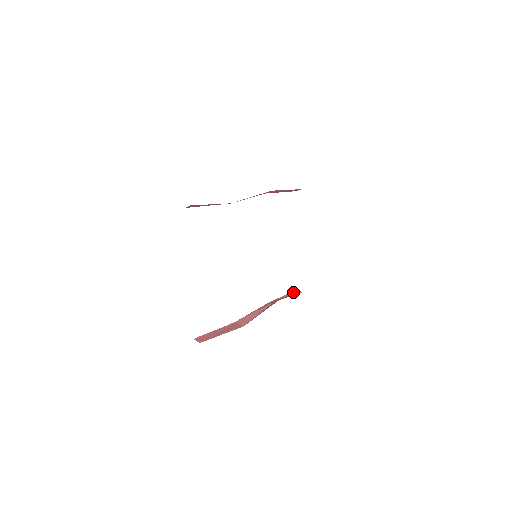
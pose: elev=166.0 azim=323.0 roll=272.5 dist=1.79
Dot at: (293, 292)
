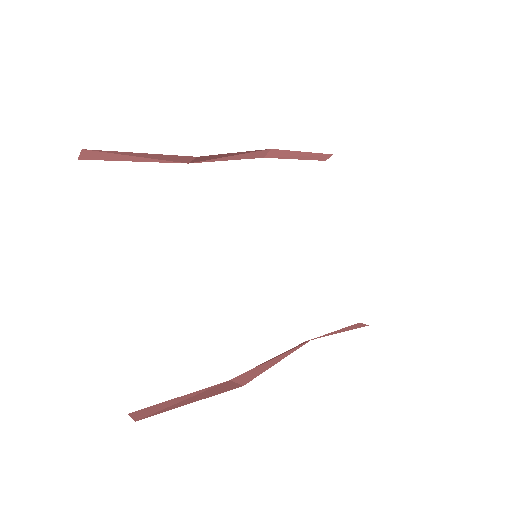
Dot at: (351, 326)
